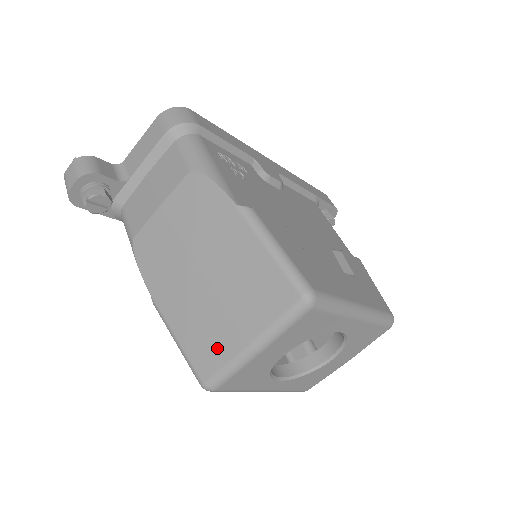
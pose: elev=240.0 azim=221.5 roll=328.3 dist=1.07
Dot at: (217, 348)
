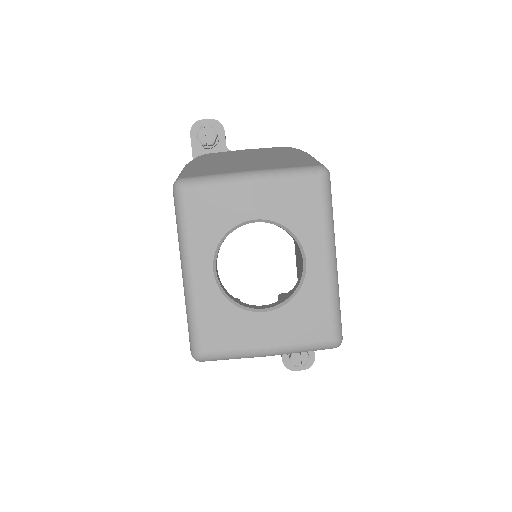
Dot at: (218, 171)
